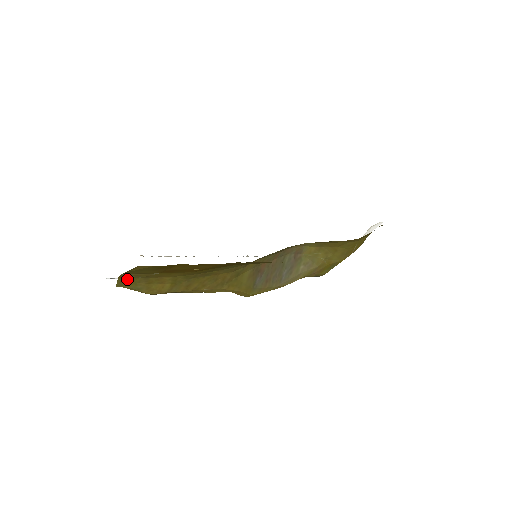
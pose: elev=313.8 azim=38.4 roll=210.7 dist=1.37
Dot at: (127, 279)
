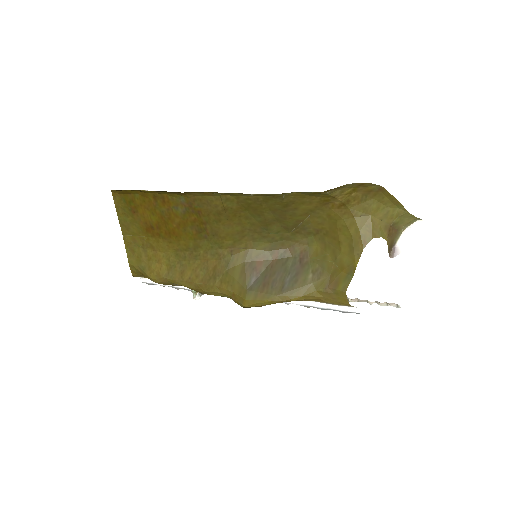
Dot at: (132, 250)
